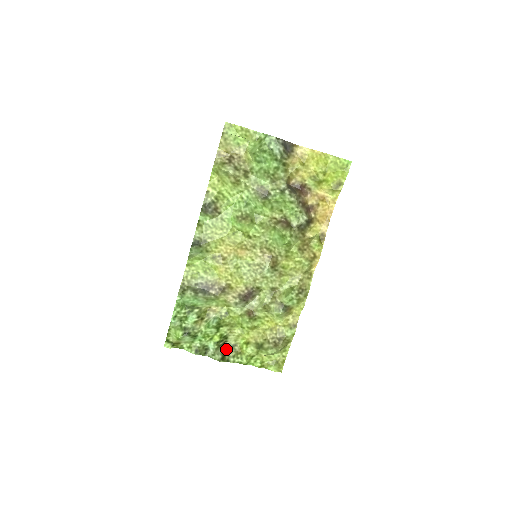
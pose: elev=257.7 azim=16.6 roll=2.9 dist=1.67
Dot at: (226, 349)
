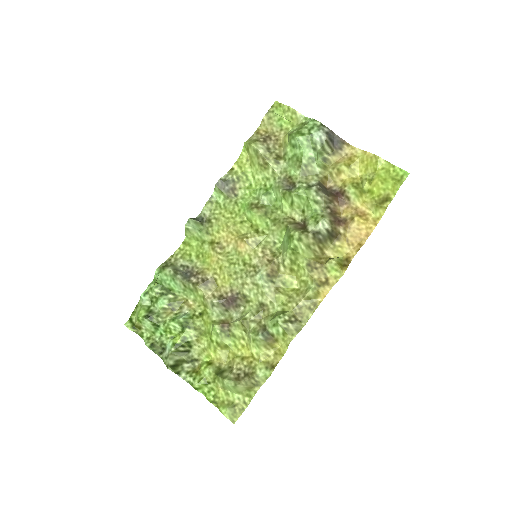
Dot at: (185, 360)
